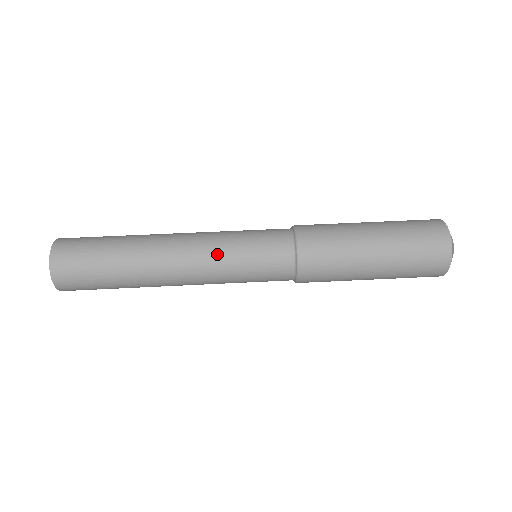
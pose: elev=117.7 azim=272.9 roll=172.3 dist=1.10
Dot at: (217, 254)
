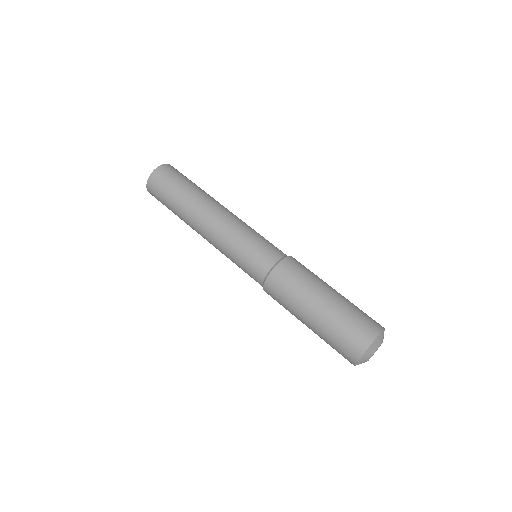
Dot at: (243, 225)
